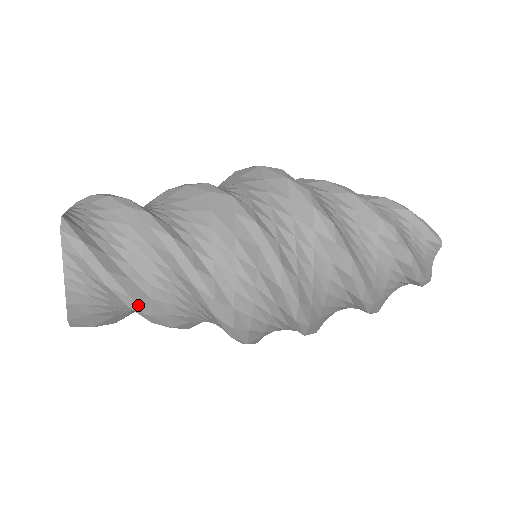
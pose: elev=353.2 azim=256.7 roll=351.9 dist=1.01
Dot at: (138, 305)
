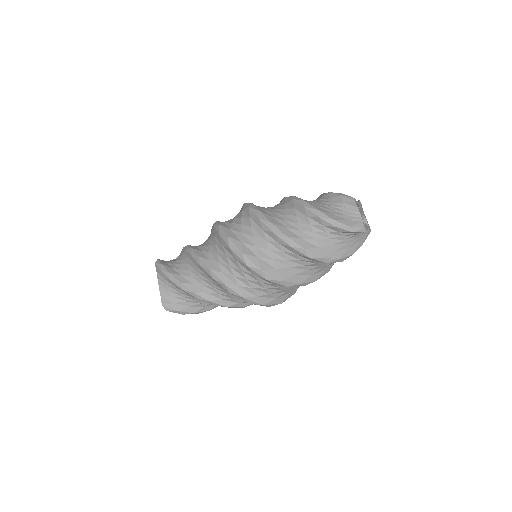
Dot at: (185, 287)
